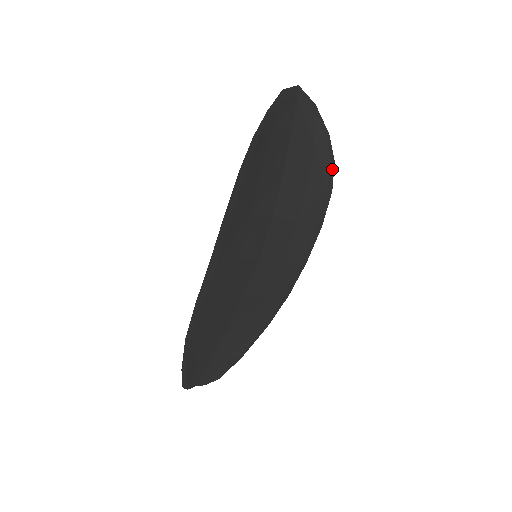
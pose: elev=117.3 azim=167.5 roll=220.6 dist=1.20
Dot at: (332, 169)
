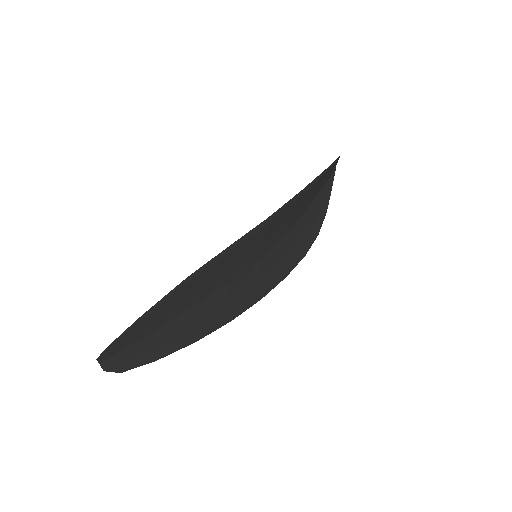
Dot at: (315, 238)
